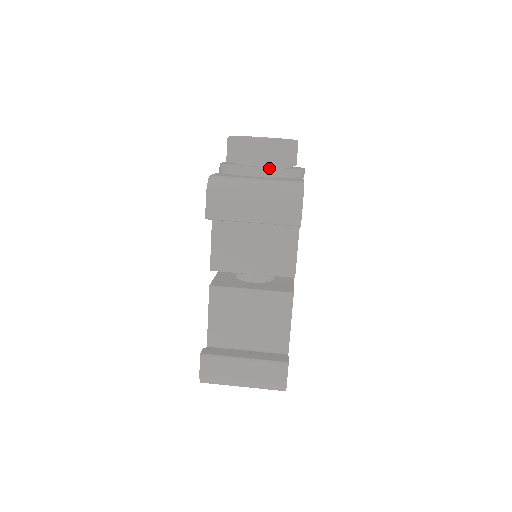
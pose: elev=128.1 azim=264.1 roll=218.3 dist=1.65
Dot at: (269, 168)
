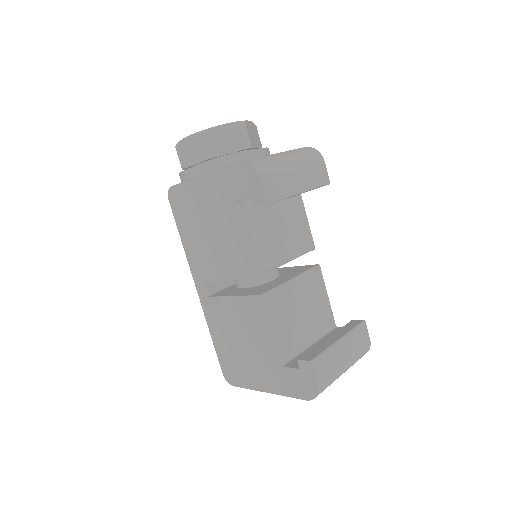
Dot at: (262, 148)
